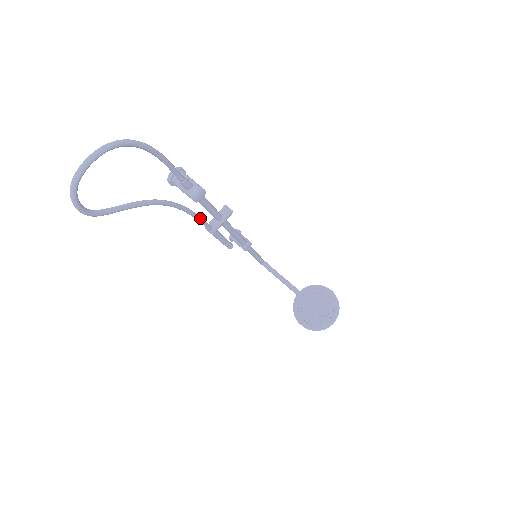
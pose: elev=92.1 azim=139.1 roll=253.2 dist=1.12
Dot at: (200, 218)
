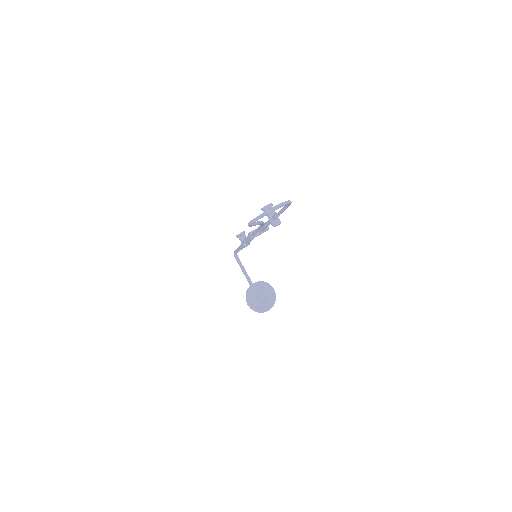
Dot at: (258, 230)
